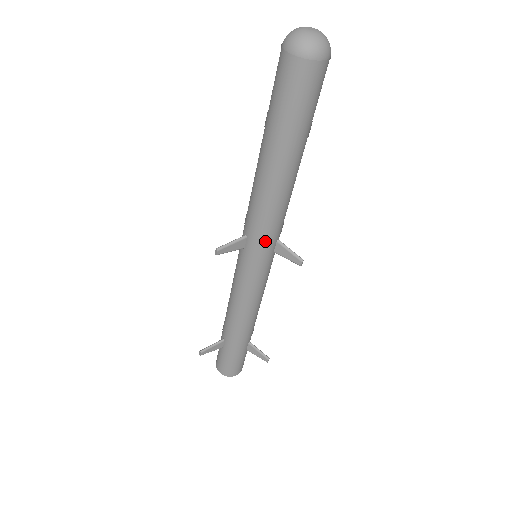
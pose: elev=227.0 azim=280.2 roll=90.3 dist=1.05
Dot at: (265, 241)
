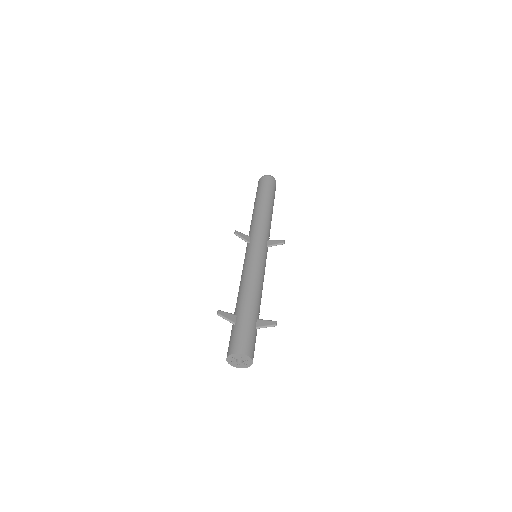
Dot at: (261, 234)
